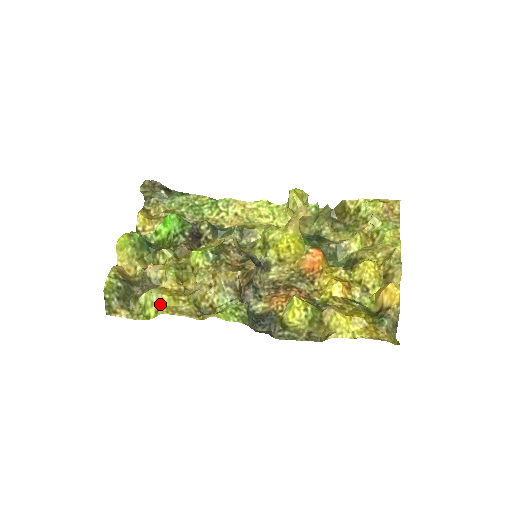
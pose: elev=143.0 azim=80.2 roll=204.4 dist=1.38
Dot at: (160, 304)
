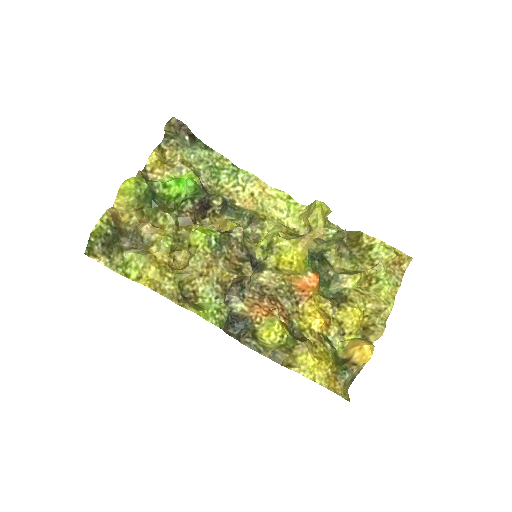
Dot at: (145, 273)
